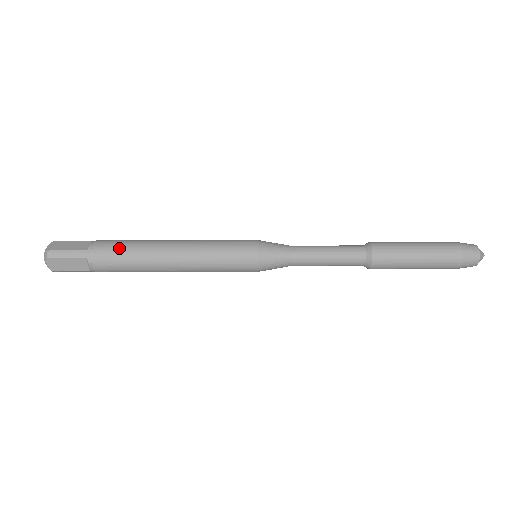
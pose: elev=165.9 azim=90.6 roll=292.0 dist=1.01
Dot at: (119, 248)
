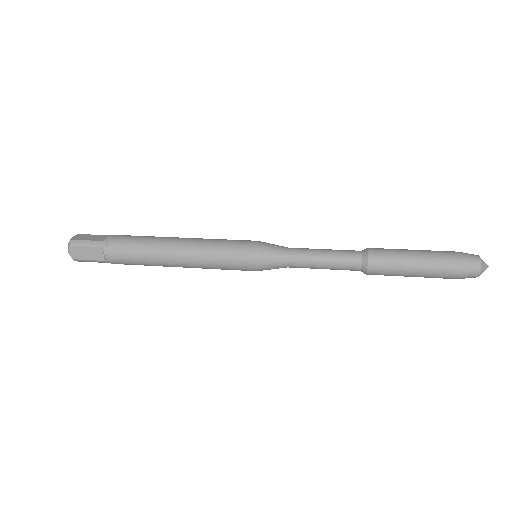
Dot at: (132, 240)
